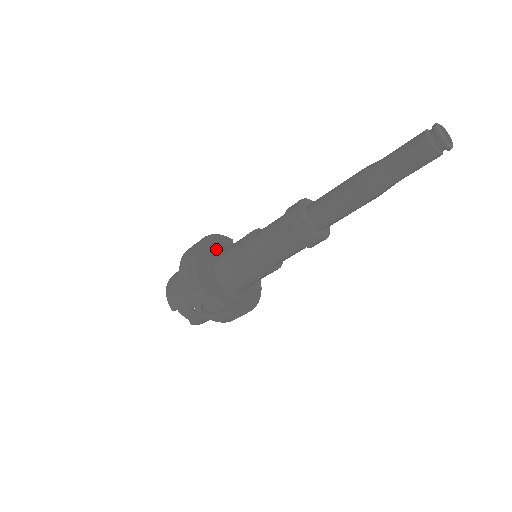
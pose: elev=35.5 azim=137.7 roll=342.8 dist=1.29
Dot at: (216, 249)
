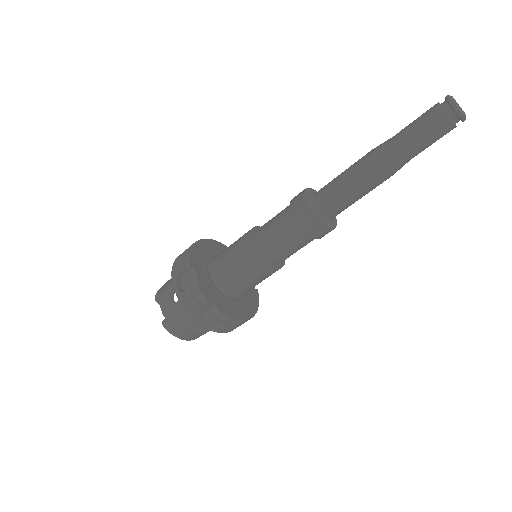
Dot at: occluded
